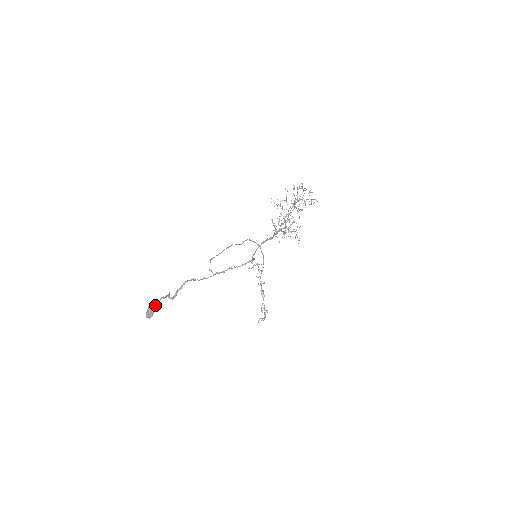
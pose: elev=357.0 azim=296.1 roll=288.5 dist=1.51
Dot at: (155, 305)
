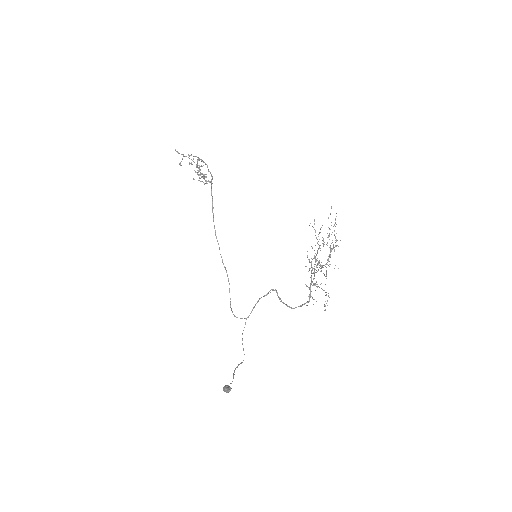
Dot at: (231, 388)
